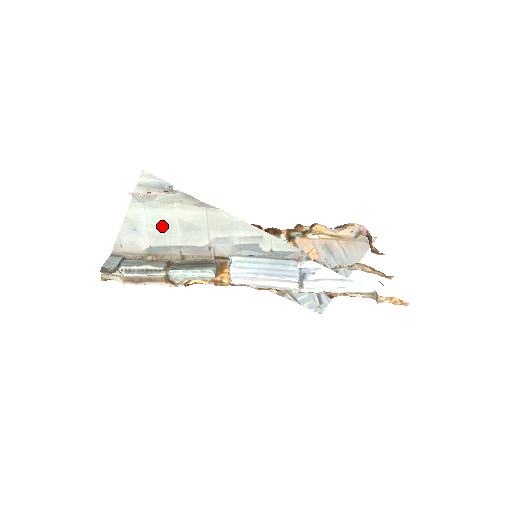
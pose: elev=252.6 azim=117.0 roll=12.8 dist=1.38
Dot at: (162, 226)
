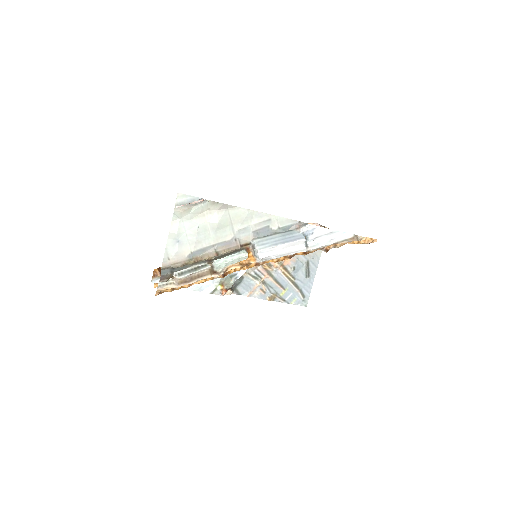
Dot at: (198, 232)
